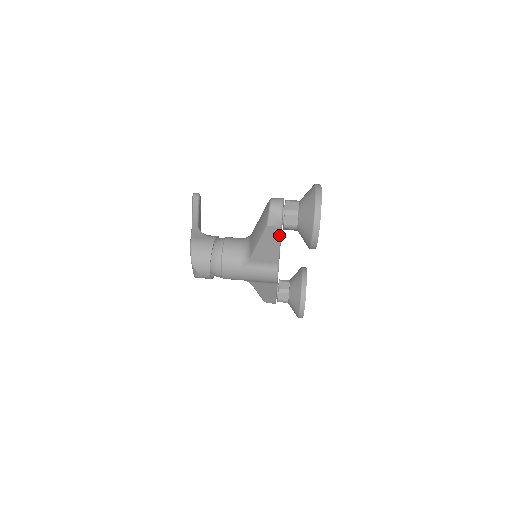
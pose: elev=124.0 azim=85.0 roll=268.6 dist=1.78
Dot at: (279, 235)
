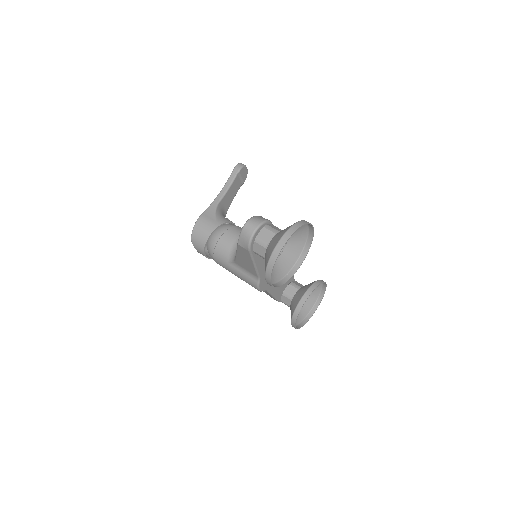
Dot at: (250, 256)
